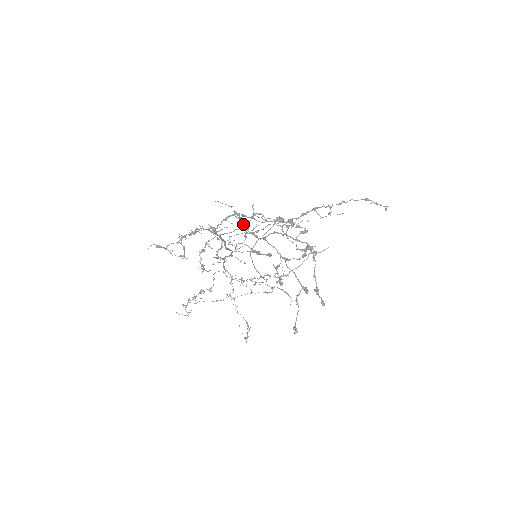
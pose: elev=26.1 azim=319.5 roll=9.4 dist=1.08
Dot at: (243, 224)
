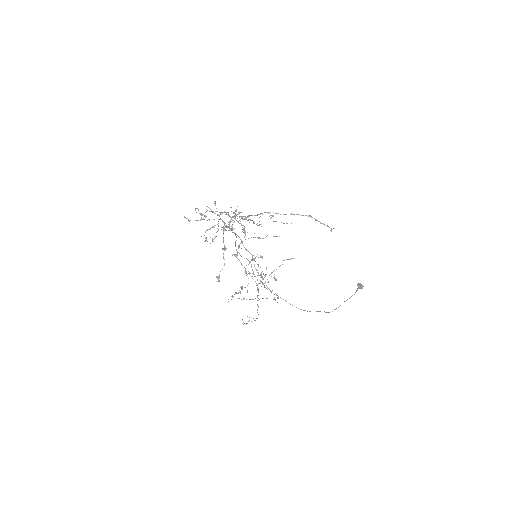
Dot at: (230, 217)
